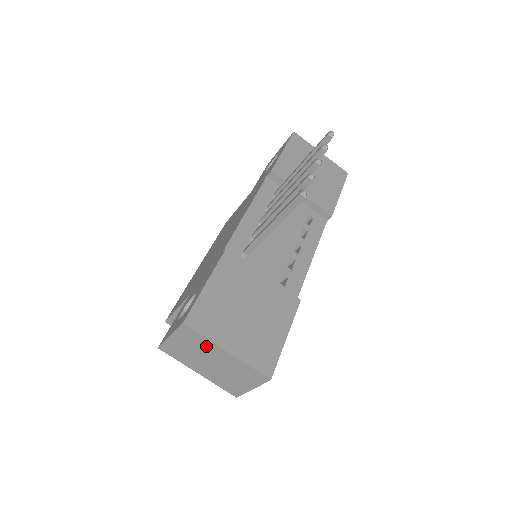
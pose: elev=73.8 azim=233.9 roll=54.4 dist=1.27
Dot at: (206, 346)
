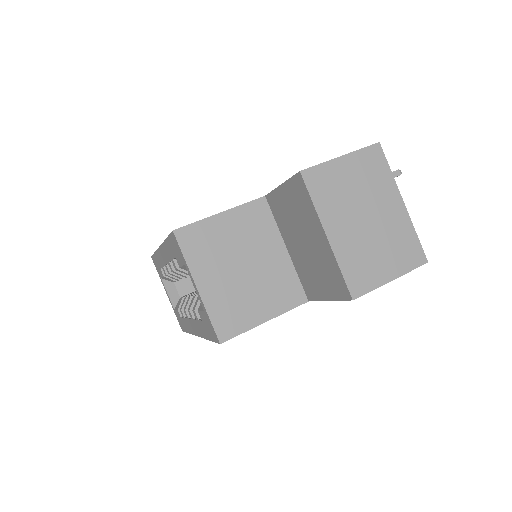
Dot at: (382, 186)
